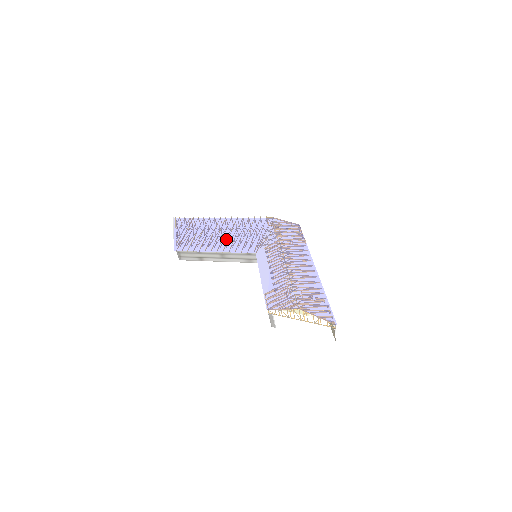
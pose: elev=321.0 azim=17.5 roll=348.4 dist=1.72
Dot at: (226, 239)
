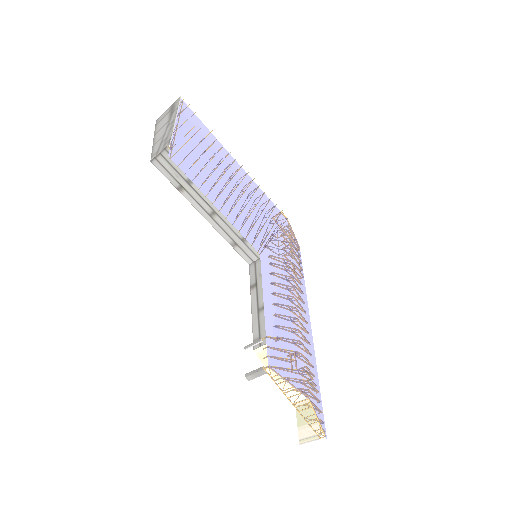
Dot at: (235, 201)
